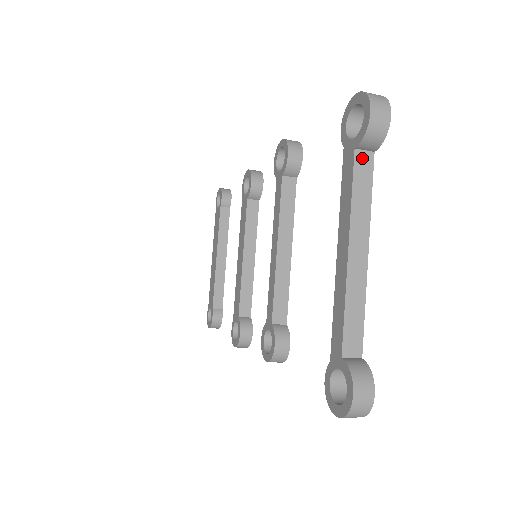
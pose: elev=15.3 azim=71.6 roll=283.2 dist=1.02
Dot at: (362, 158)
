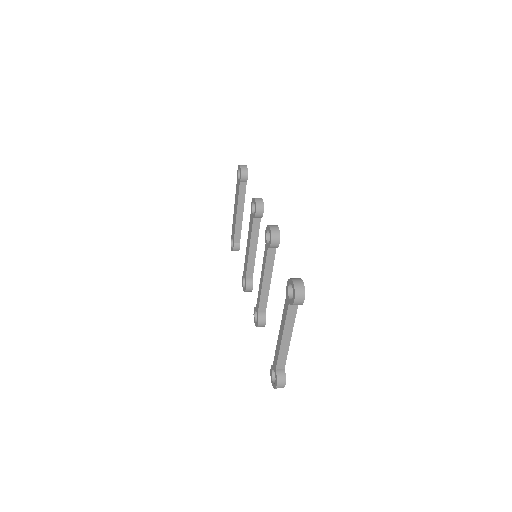
Dot at: (292, 306)
